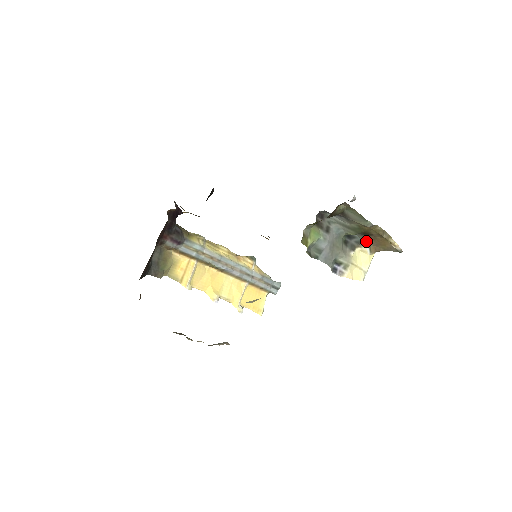
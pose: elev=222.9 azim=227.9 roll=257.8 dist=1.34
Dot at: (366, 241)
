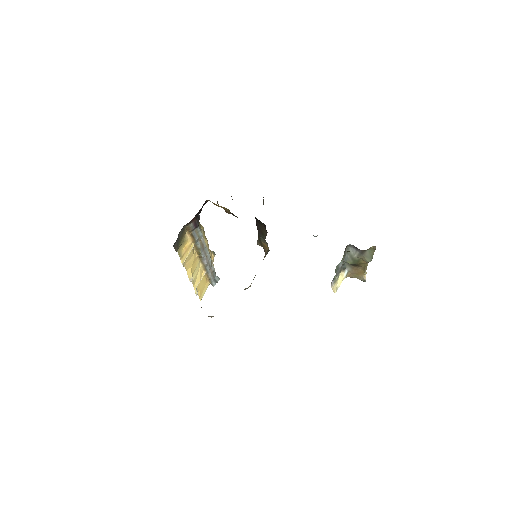
Dot at: (348, 269)
